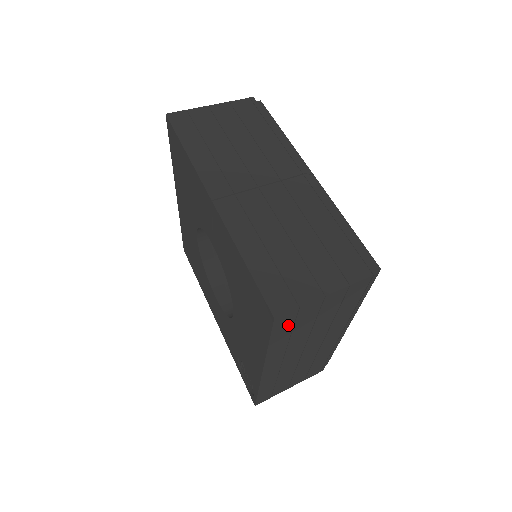
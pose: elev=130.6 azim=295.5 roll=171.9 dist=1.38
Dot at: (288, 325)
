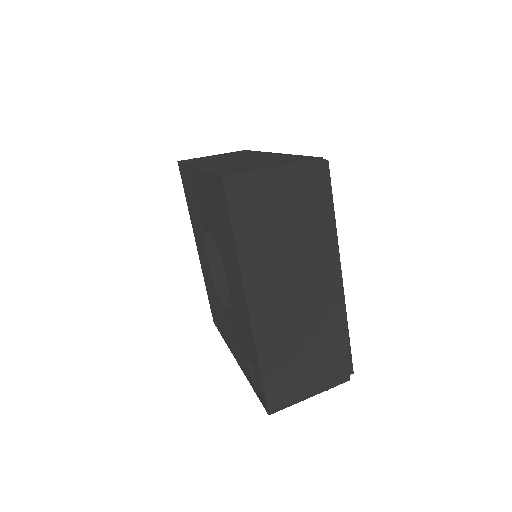
Dot at: (245, 204)
